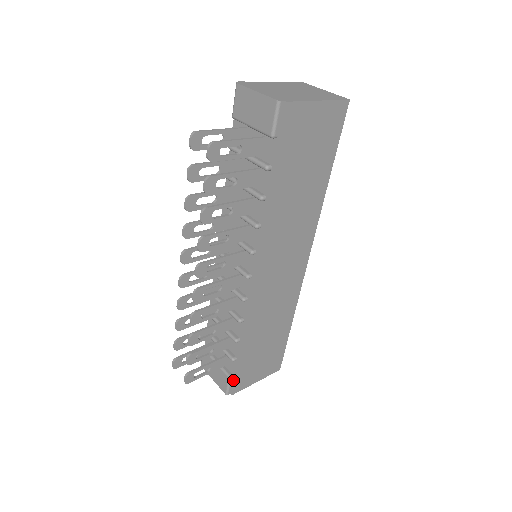
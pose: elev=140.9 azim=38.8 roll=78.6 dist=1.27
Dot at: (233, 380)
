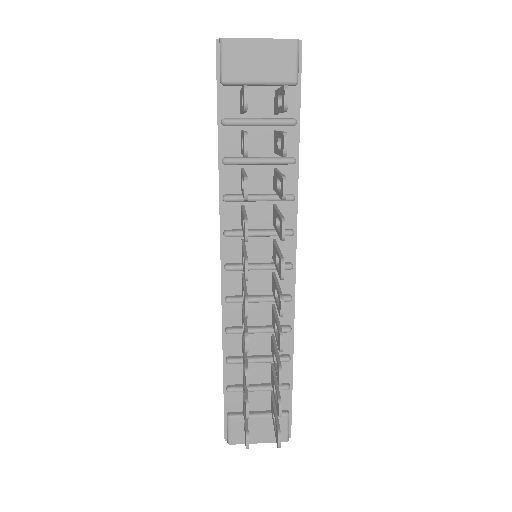
Dot at: (289, 416)
